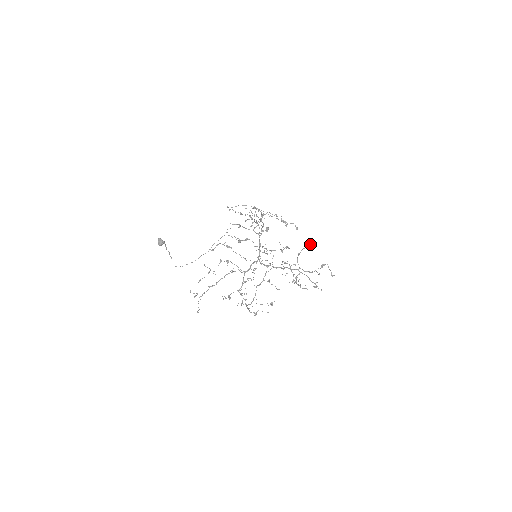
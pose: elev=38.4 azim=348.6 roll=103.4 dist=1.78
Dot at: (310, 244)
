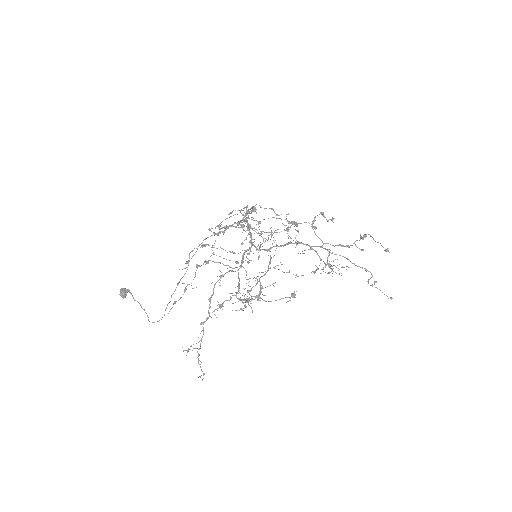
Dot at: occluded
